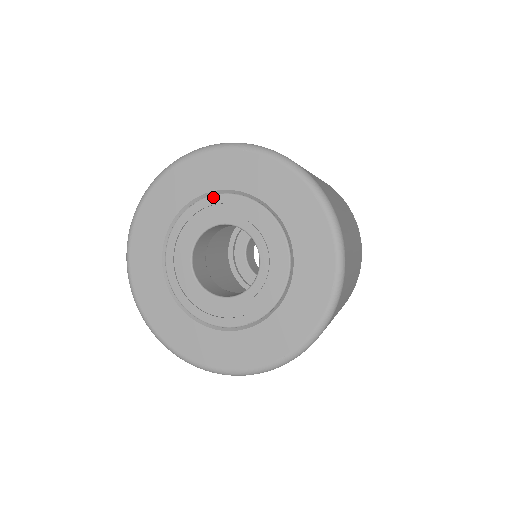
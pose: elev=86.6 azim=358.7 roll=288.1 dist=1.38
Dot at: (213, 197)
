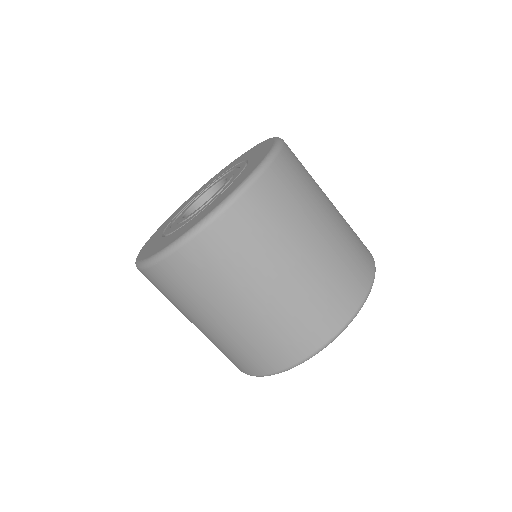
Dot at: occluded
